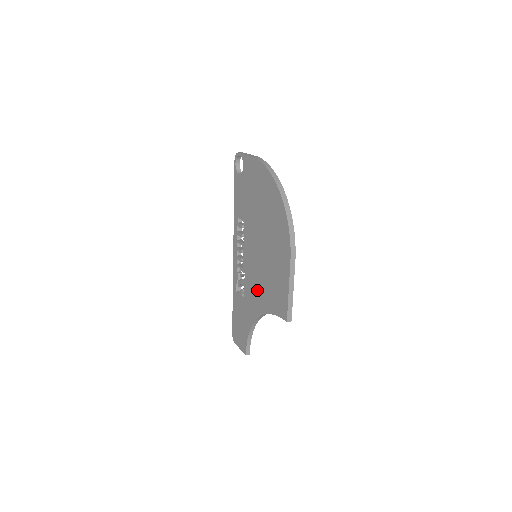
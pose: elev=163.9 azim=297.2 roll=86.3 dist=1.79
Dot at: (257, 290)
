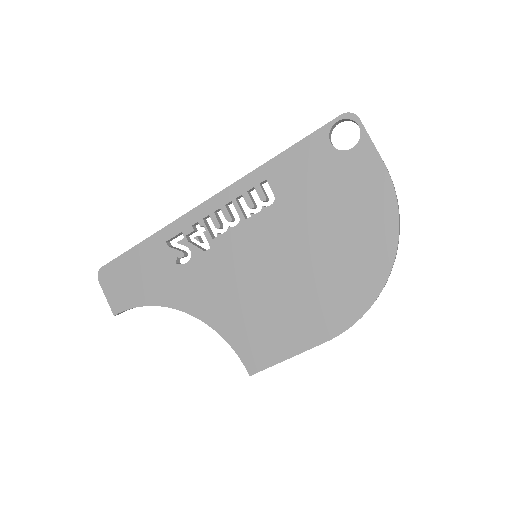
Dot at: (221, 292)
